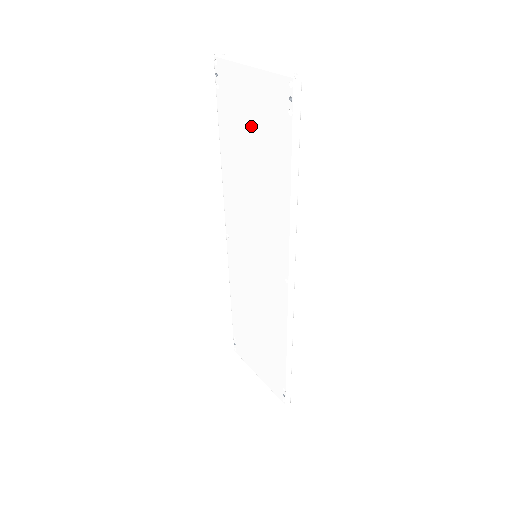
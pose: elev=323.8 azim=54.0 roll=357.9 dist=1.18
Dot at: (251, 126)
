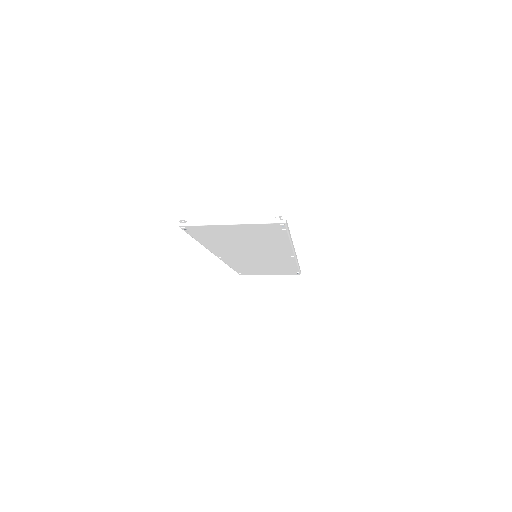
Dot at: (239, 236)
